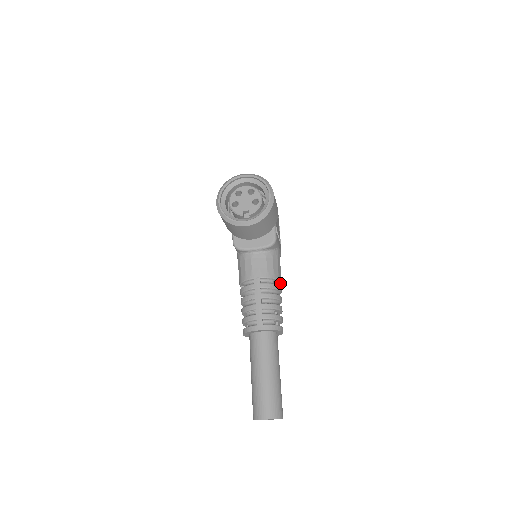
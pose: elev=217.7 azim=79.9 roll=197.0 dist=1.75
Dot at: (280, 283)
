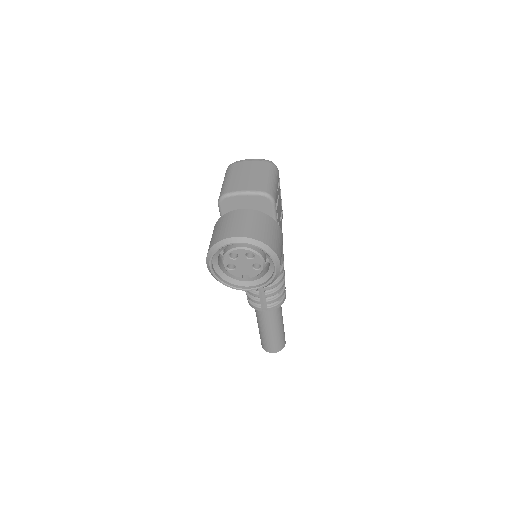
Dot at: occluded
